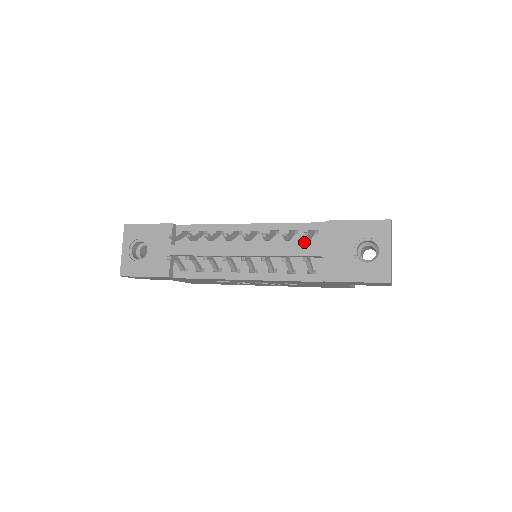
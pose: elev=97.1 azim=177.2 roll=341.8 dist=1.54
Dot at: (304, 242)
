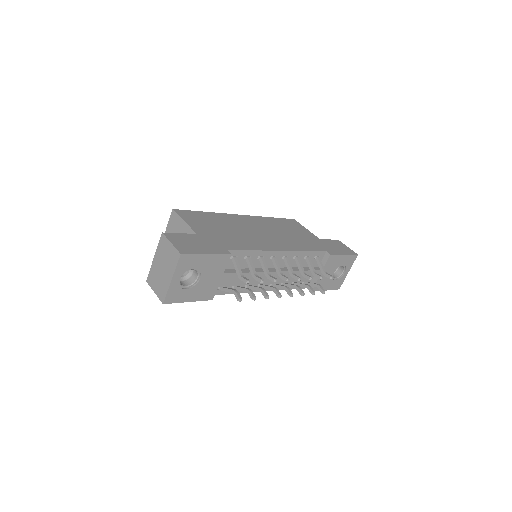
Dot at: occluded
